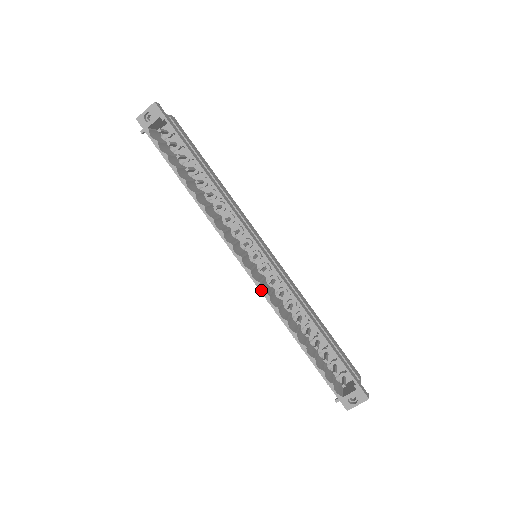
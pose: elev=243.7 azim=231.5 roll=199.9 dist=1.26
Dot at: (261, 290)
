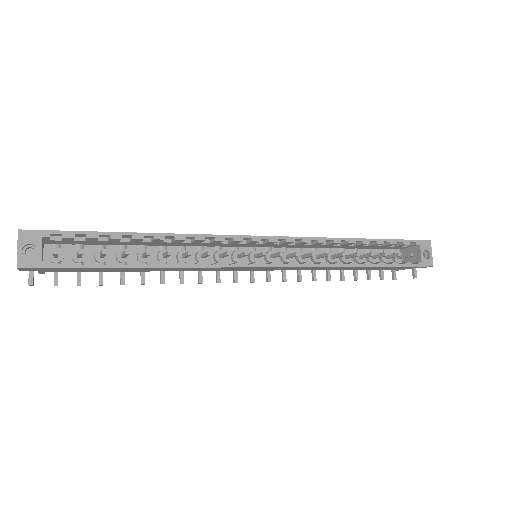
Dot at: (299, 266)
